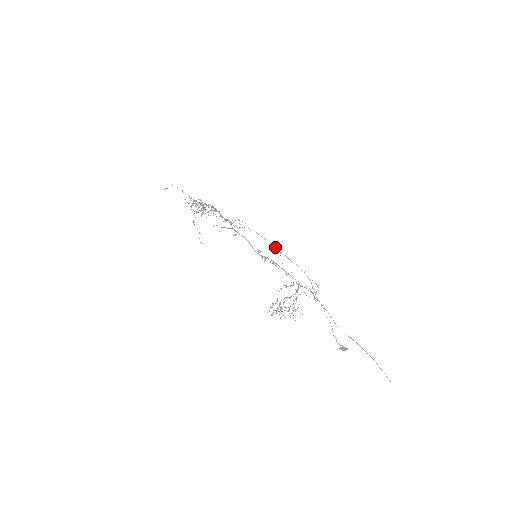
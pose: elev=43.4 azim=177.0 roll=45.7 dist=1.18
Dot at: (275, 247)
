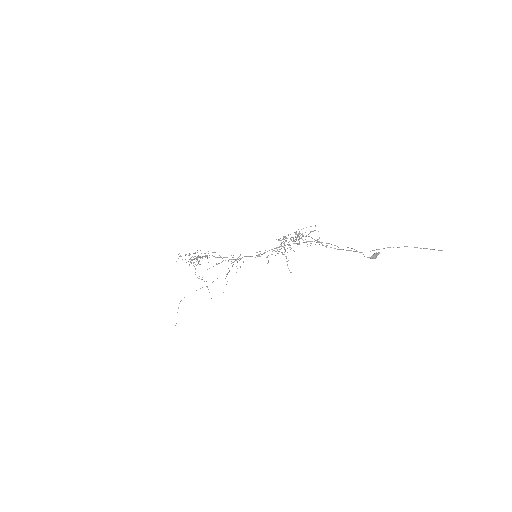
Dot at: occluded
